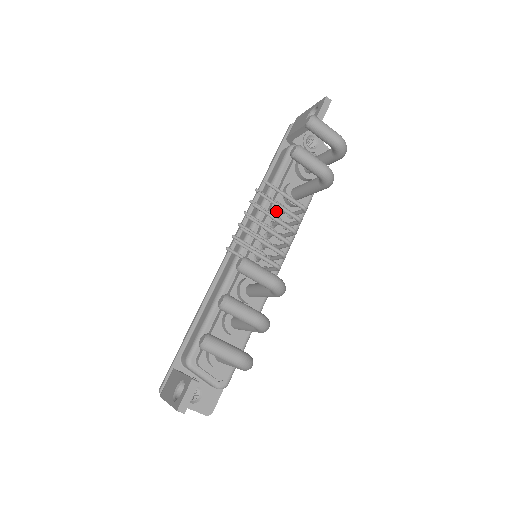
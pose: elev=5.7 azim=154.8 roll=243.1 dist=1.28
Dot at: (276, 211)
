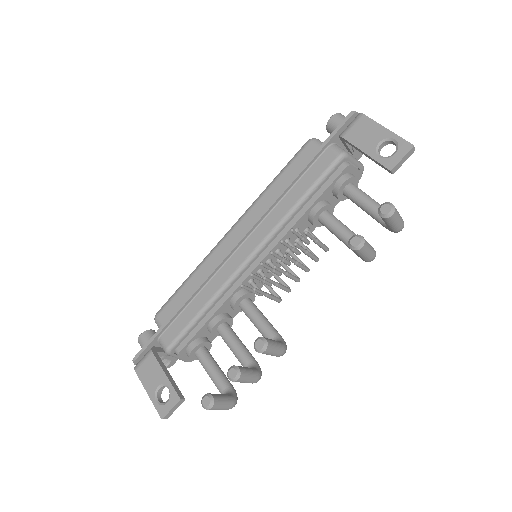
Dot at: (296, 229)
